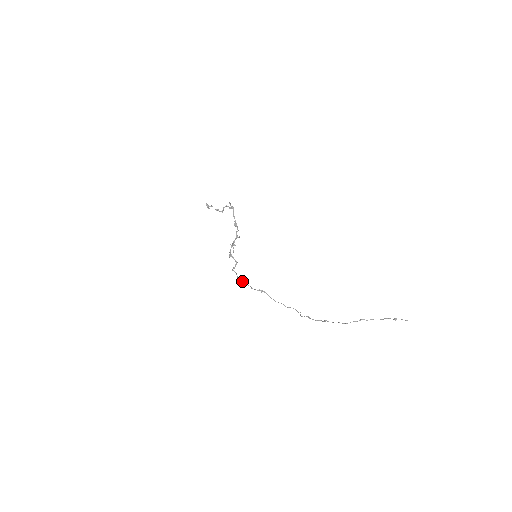
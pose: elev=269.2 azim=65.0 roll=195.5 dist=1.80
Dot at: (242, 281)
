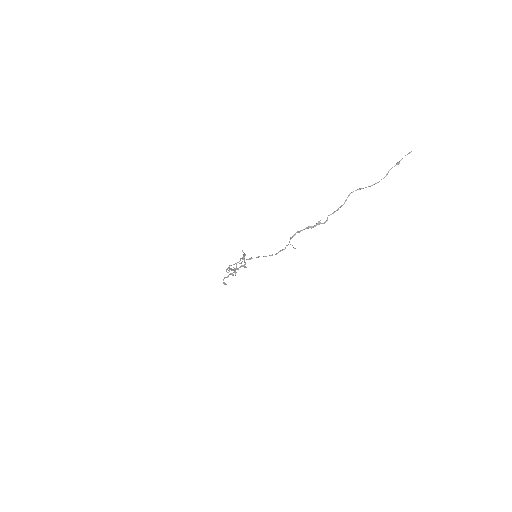
Dot at: (233, 264)
